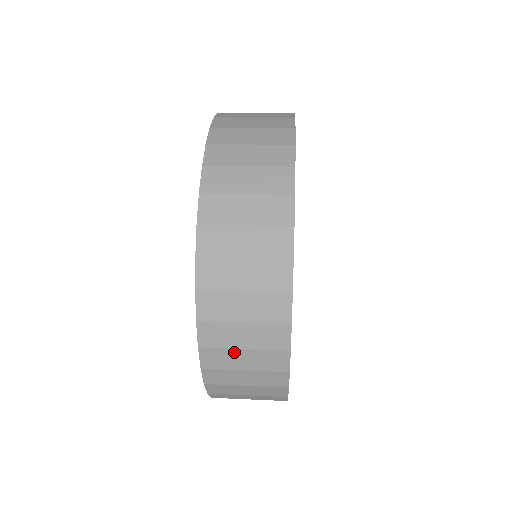
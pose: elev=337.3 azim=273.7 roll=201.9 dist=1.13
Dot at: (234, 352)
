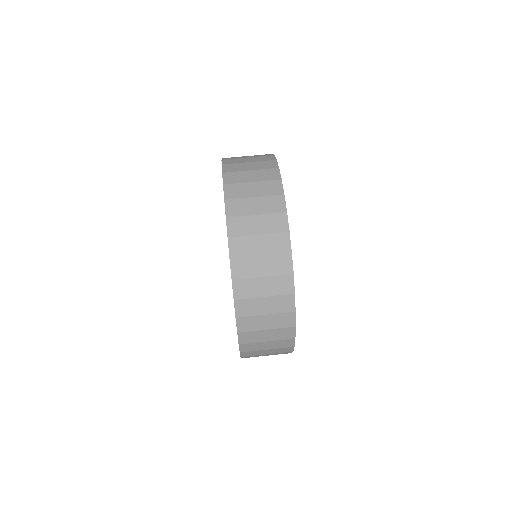
Dot at: occluded
